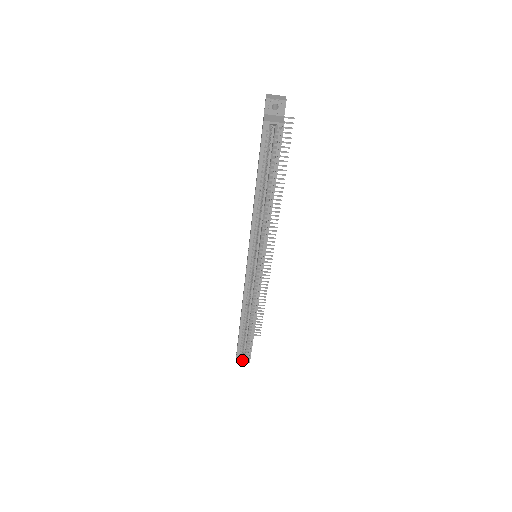
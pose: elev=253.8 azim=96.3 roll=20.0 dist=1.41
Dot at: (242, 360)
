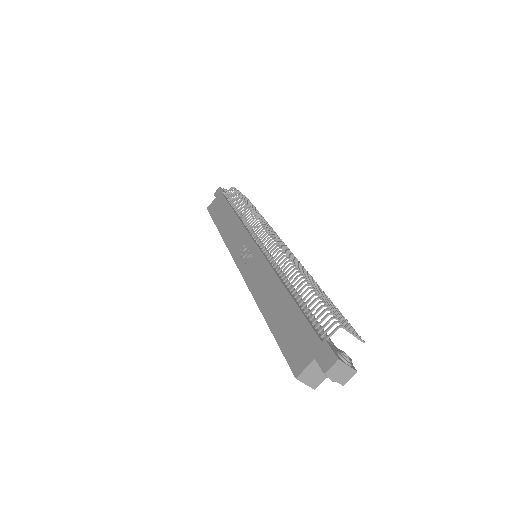
Dot at: occluded
